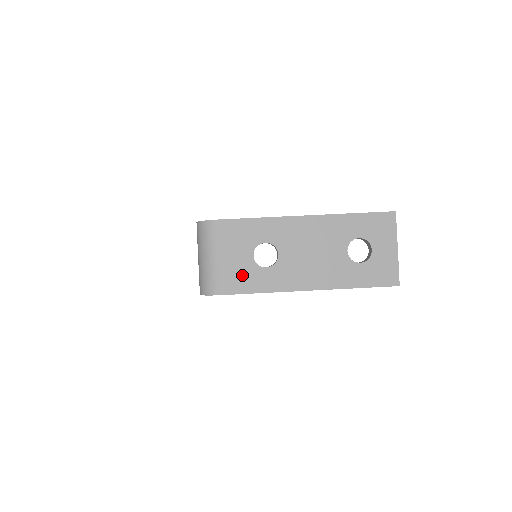
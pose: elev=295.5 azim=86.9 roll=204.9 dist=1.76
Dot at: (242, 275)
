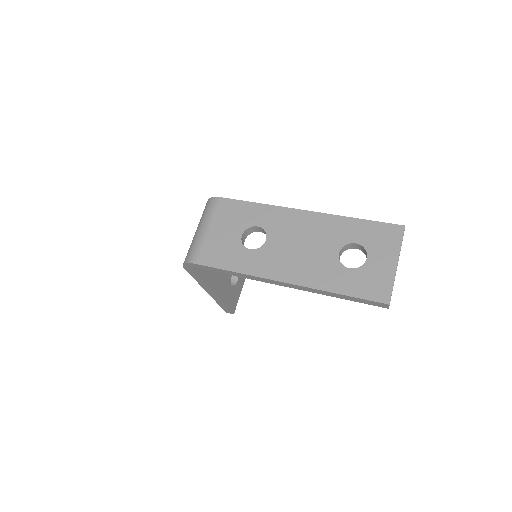
Dot at: (224, 251)
